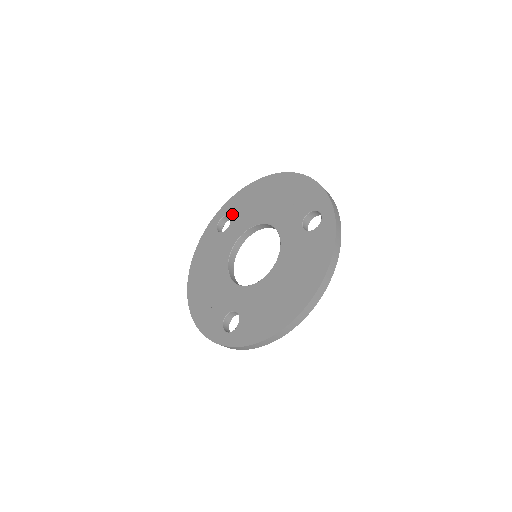
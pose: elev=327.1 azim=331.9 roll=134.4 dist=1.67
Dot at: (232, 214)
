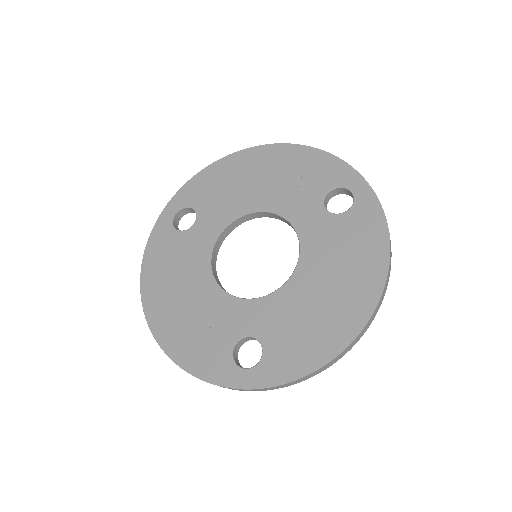
Dot at: (196, 204)
